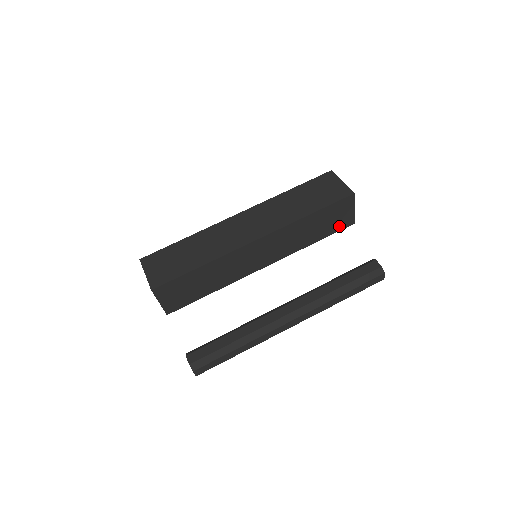
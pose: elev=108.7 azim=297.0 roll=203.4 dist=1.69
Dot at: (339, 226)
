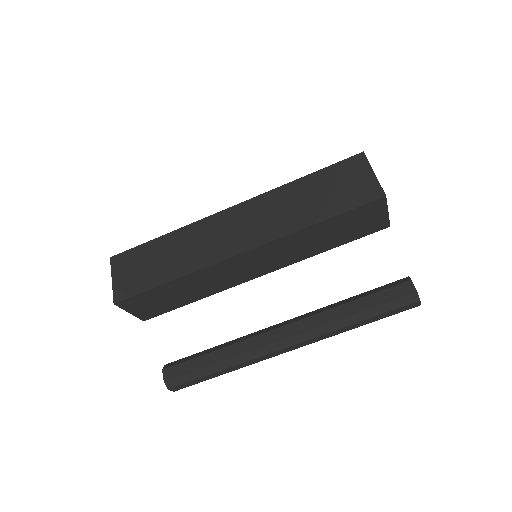
Dot at: (365, 231)
